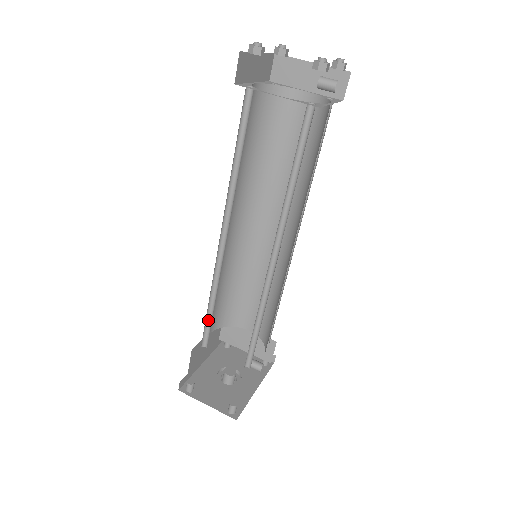
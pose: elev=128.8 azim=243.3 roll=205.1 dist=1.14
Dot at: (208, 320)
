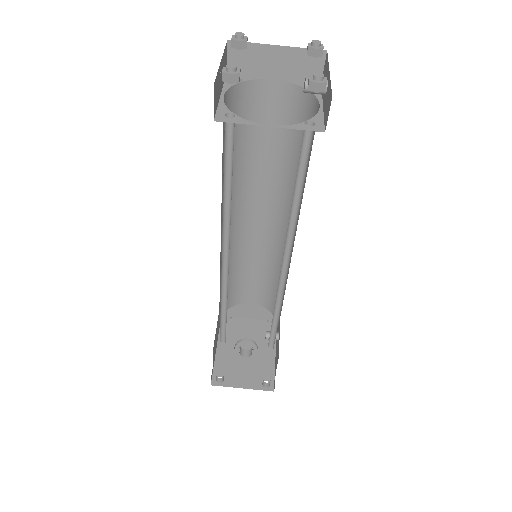
Dot at: (221, 322)
